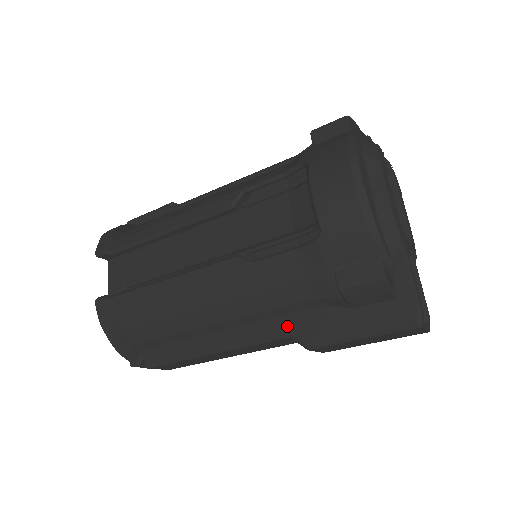
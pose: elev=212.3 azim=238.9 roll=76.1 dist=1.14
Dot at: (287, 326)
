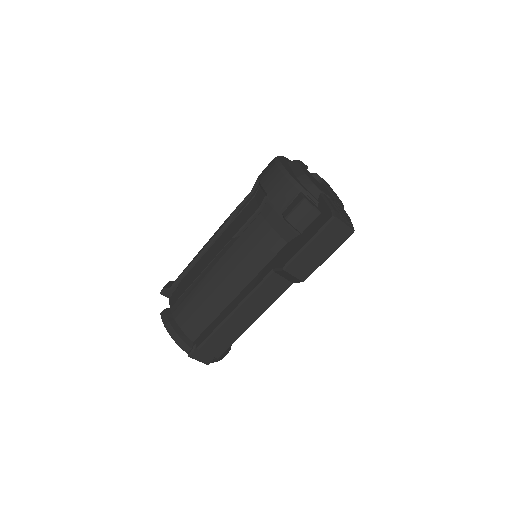
Dot at: (271, 266)
